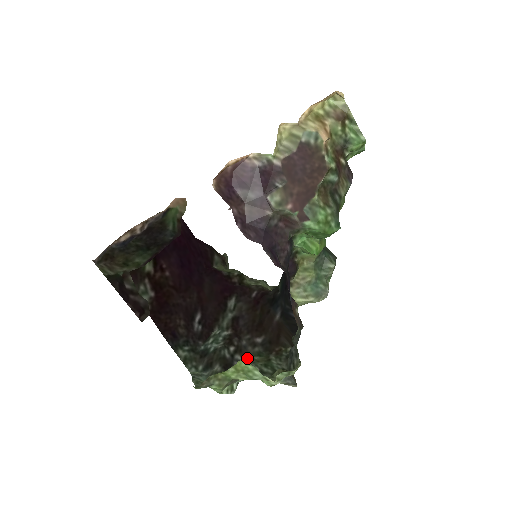
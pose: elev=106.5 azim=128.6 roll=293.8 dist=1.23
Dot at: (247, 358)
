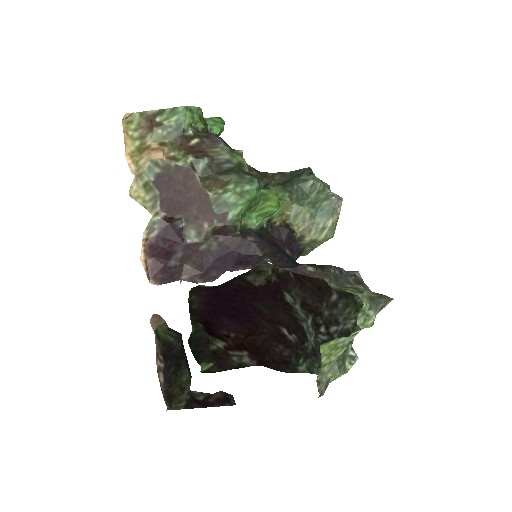
Dot at: (341, 320)
